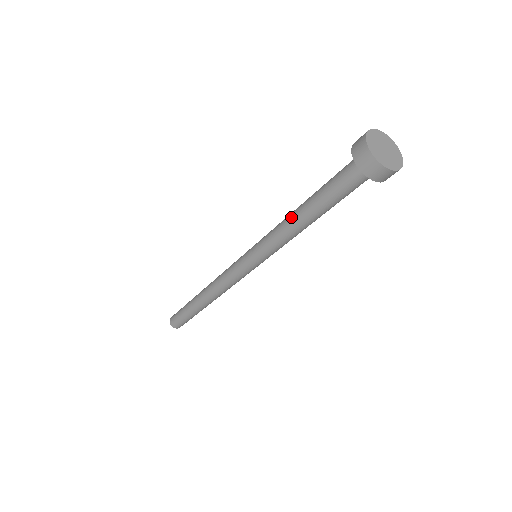
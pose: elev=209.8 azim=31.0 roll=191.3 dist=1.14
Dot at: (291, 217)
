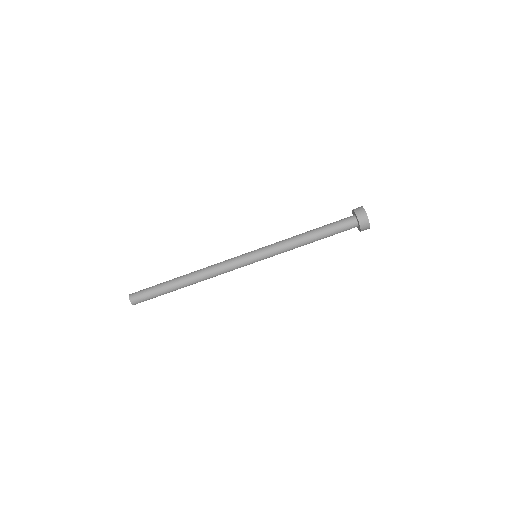
Dot at: (300, 234)
